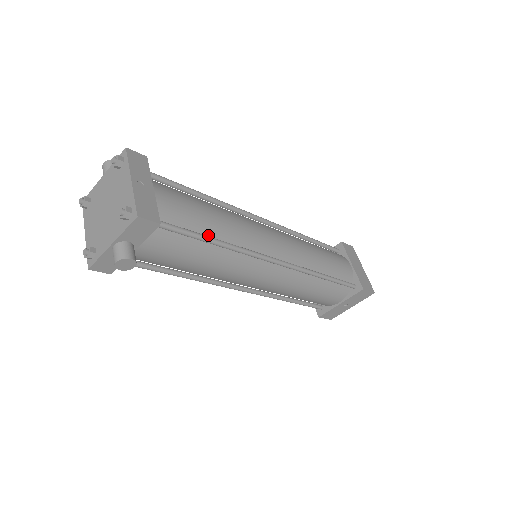
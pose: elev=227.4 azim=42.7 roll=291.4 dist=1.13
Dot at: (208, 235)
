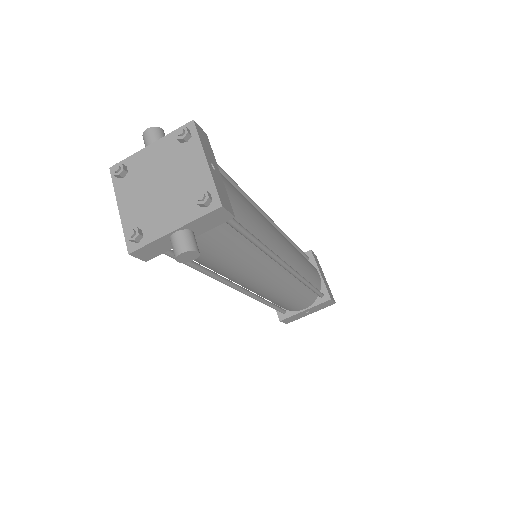
Dot at: occluded
